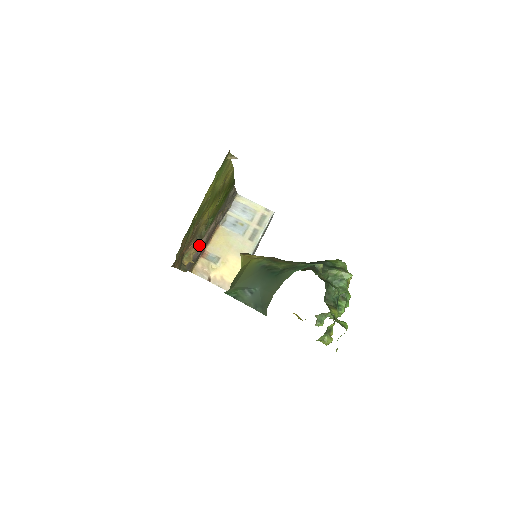
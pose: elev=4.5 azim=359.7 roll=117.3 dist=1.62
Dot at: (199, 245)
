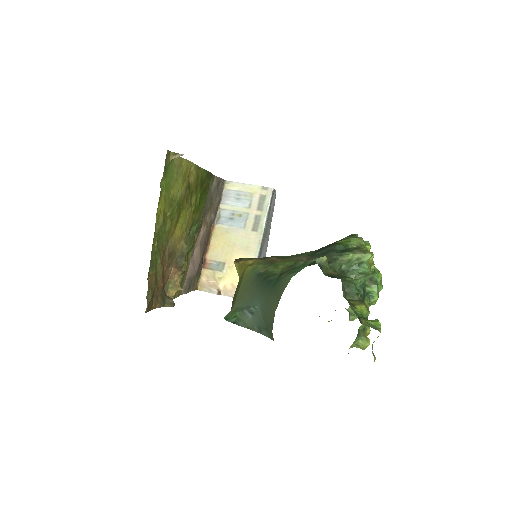
Dot at: (192, 260)
